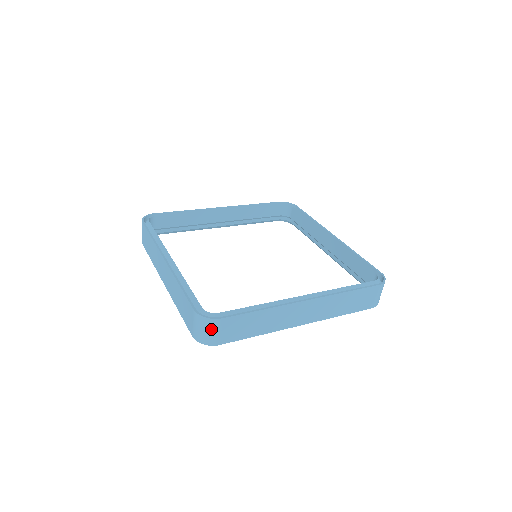
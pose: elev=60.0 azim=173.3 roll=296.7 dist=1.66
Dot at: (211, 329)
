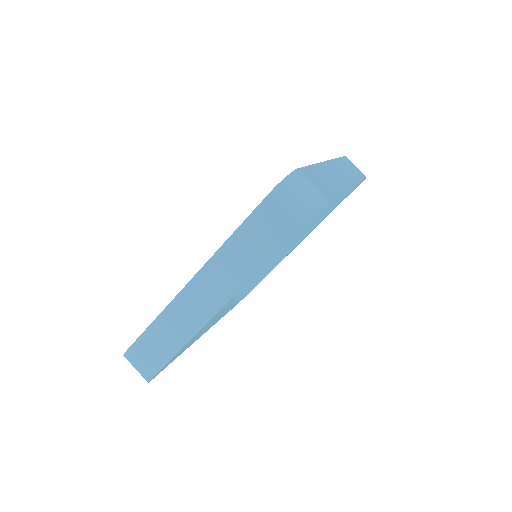
Dot at: (133, 365)
